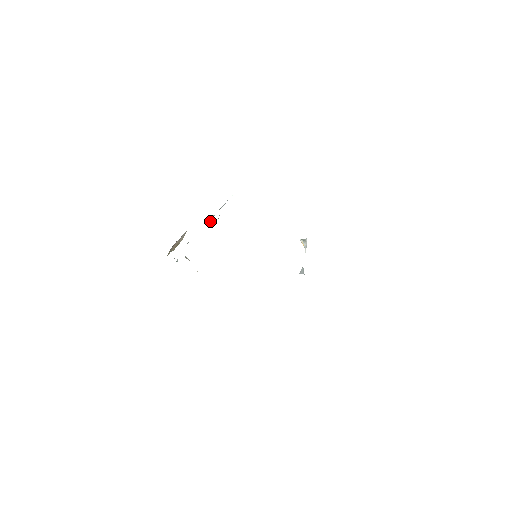
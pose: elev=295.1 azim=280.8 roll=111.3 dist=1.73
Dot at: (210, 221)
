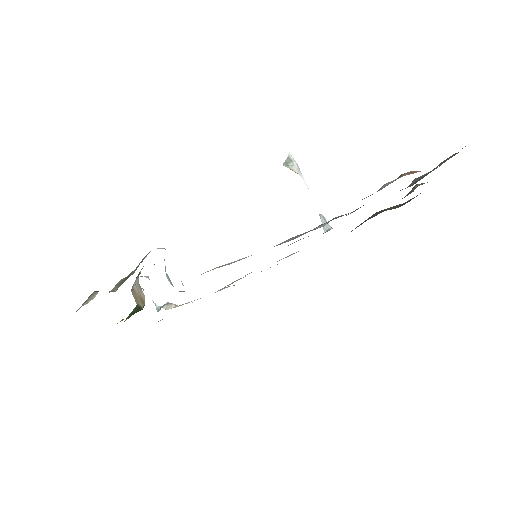
Dot at: occluded
